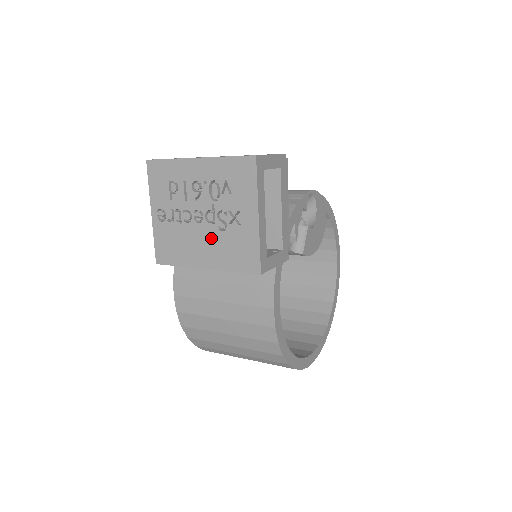
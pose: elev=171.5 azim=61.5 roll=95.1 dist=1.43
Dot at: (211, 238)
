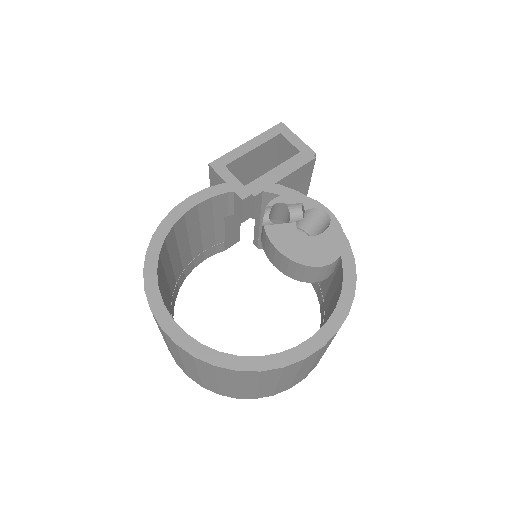
Dot at: occluded
